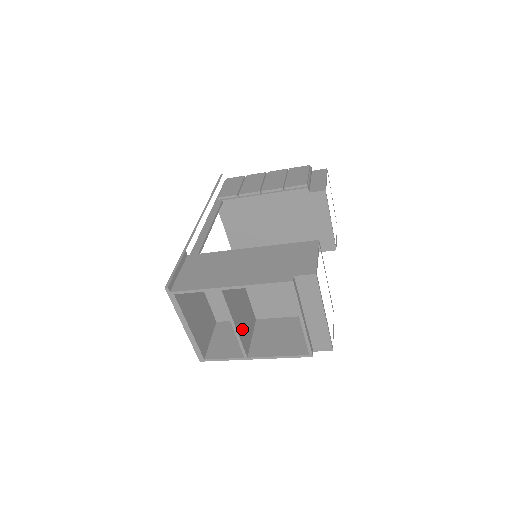
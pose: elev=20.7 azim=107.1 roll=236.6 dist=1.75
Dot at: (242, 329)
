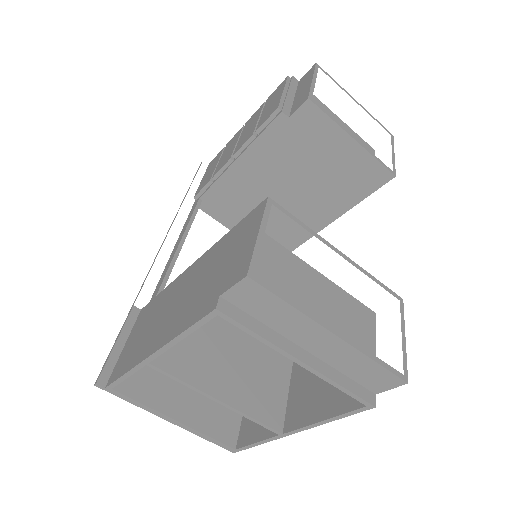
Dot at: (249, 393)
